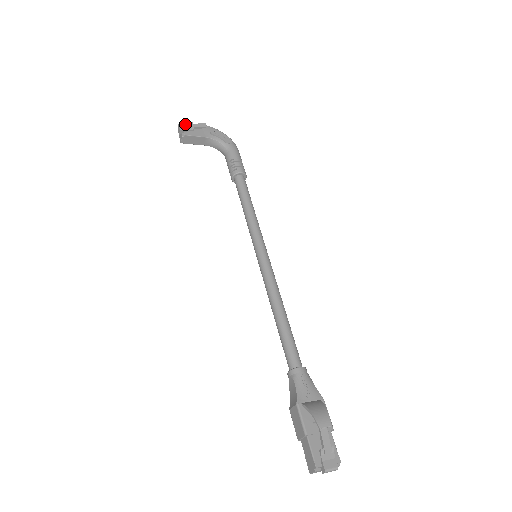
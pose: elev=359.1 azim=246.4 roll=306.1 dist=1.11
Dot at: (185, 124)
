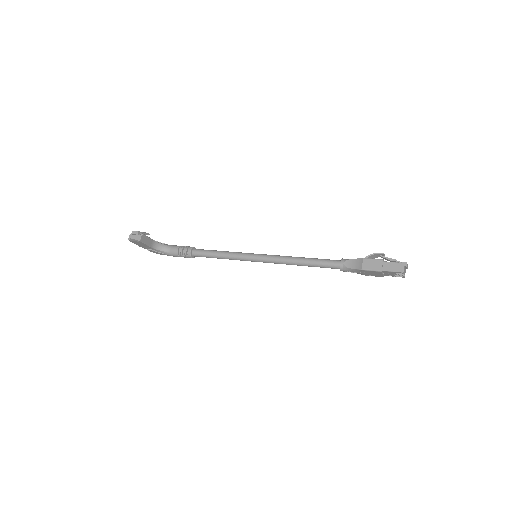
Dot at: occluded
